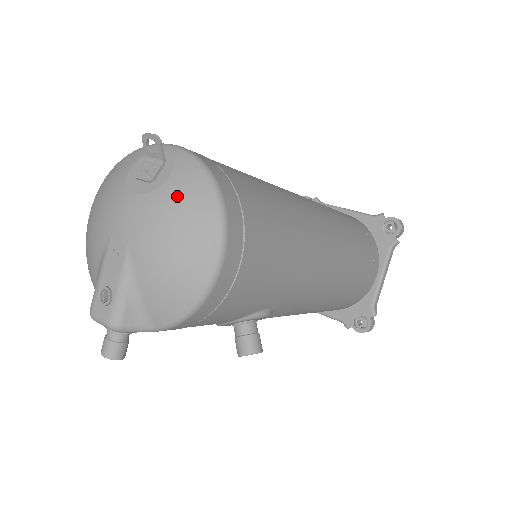
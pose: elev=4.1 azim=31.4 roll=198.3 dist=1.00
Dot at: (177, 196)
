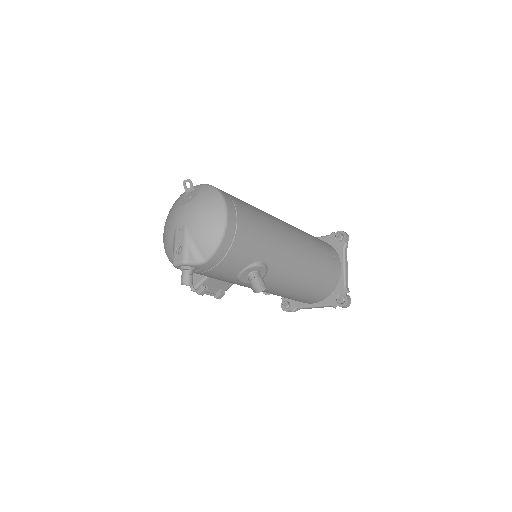
Dot at: (202, 198)
